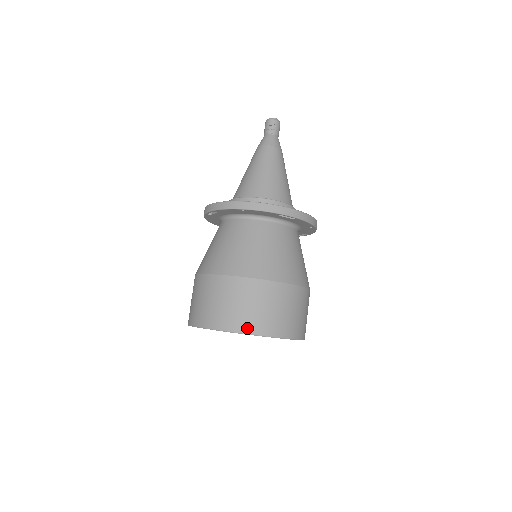
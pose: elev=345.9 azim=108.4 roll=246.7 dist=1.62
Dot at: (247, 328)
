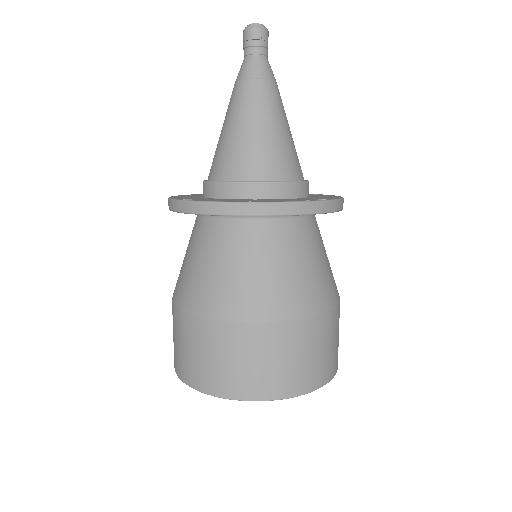
Dot at: (281, 391)
